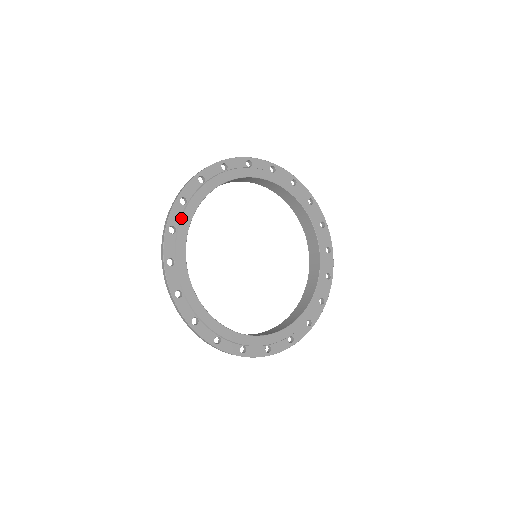
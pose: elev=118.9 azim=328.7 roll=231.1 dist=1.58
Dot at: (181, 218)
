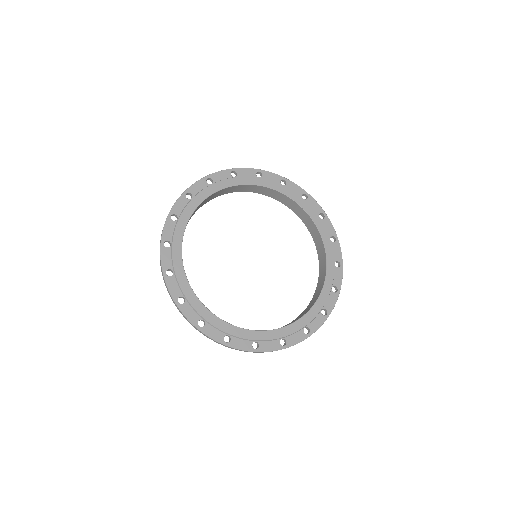
Dot at: (201, 191)
